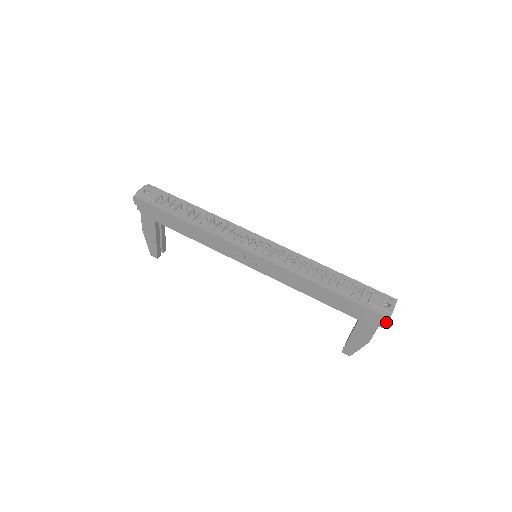
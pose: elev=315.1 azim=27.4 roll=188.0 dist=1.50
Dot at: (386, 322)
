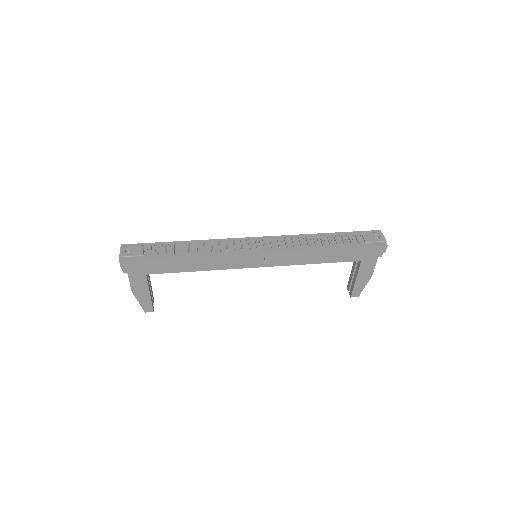
Dot at: (385, 250)
